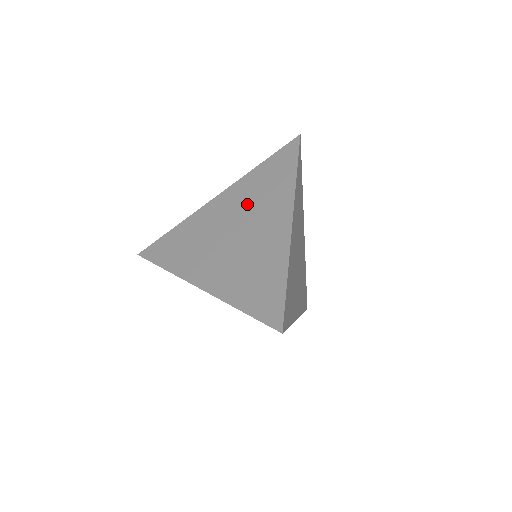
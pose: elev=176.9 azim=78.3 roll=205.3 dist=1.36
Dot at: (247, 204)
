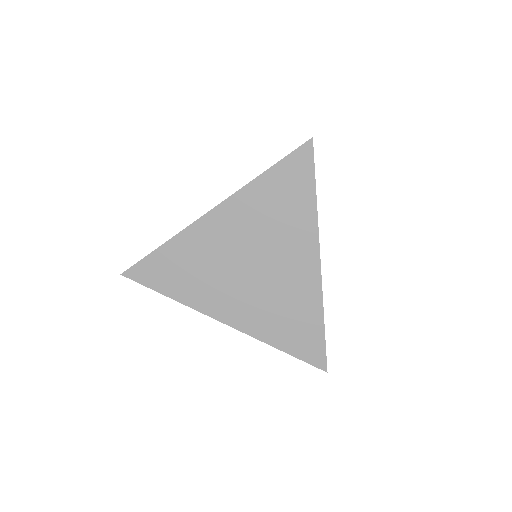
Dot at: (260, 230)
